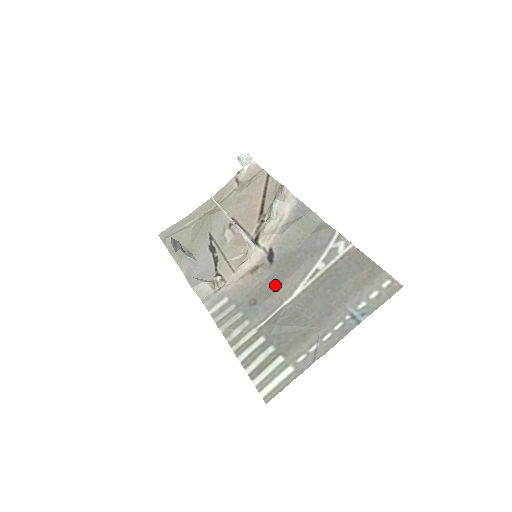
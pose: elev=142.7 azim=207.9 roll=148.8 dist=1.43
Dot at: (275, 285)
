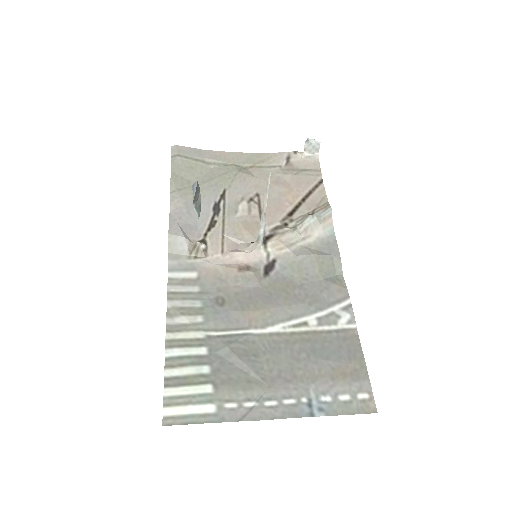
Dot at: (254, 303)
